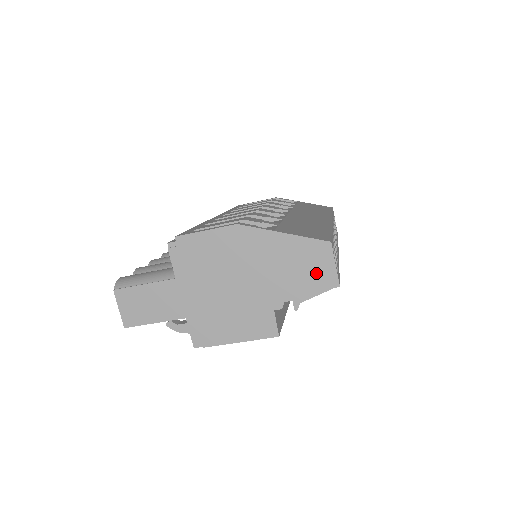
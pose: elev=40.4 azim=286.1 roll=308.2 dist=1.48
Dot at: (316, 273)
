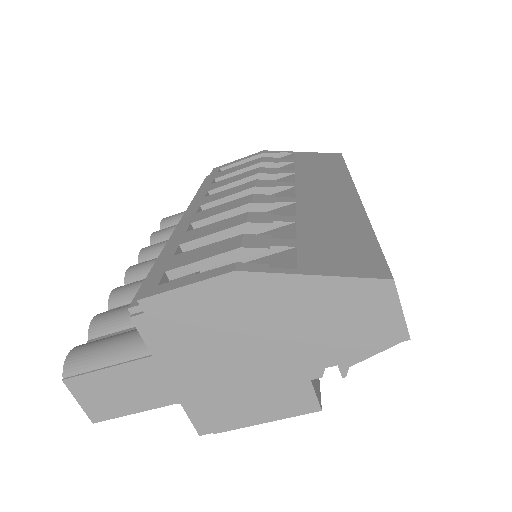
Dot at: (372, 325)
